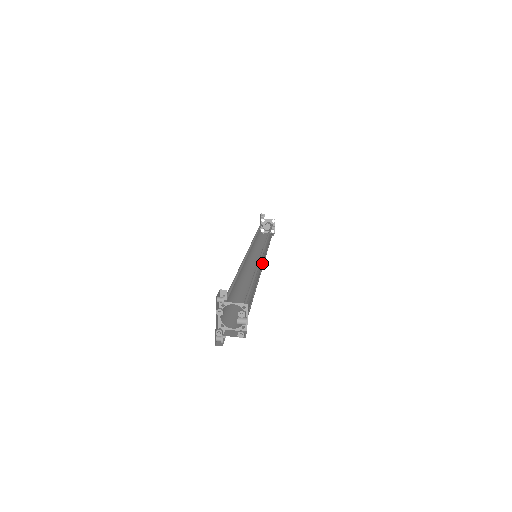
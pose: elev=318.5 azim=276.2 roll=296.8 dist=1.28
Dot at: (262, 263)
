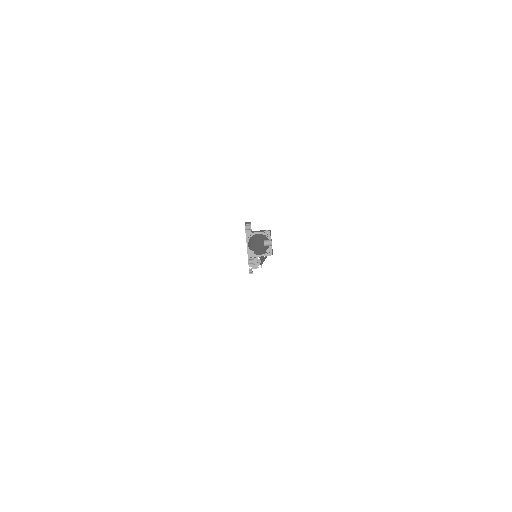
Dot at: occluded
